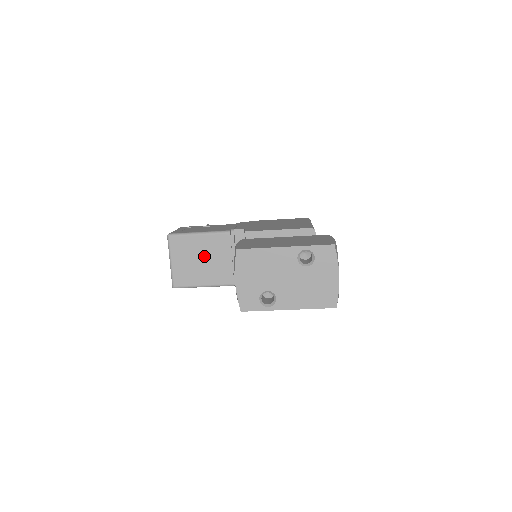
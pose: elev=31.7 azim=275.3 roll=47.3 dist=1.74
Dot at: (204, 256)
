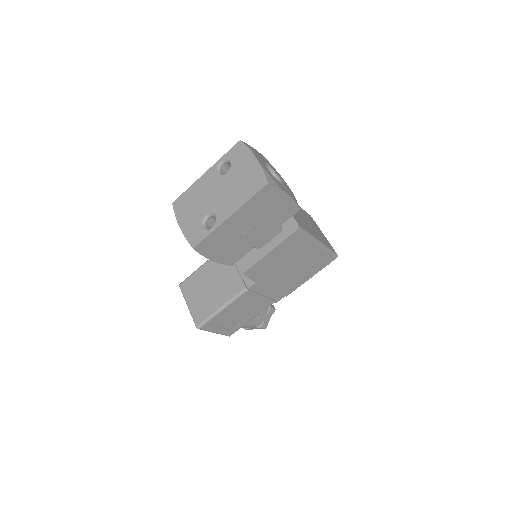
Dot at: (211, 282)
